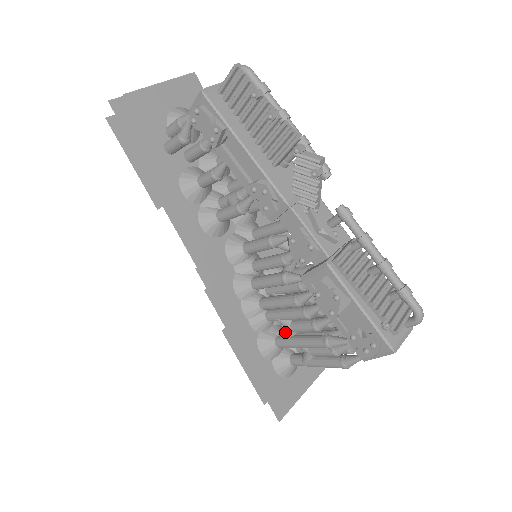
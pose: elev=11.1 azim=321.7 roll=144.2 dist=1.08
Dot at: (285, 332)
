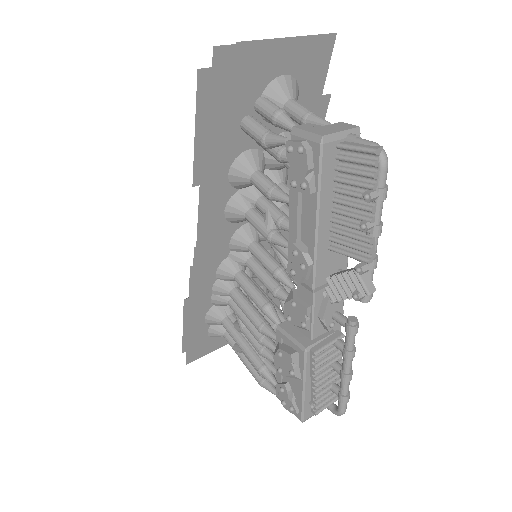
Dot at: (235, 323)
